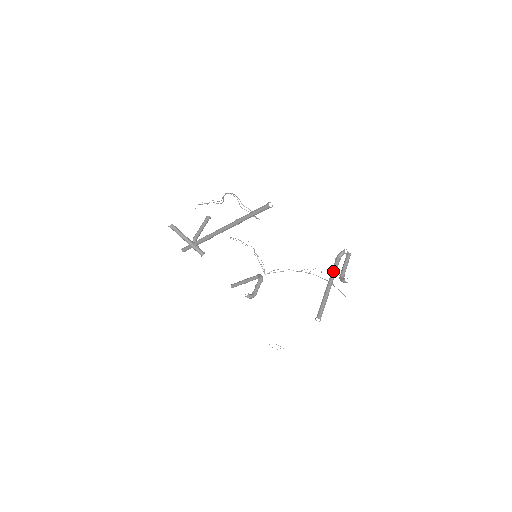
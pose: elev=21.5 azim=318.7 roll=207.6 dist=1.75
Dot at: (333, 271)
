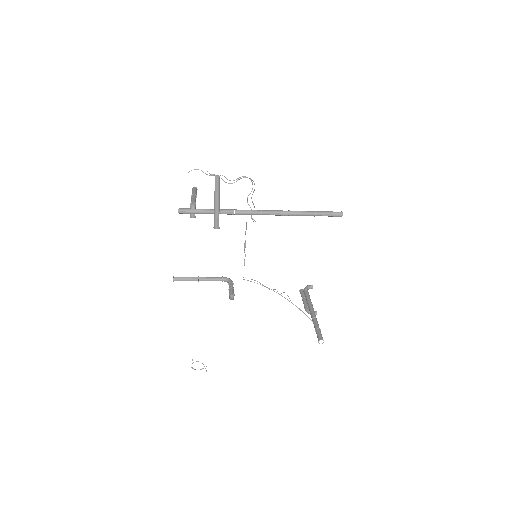
Dot at: occluded
